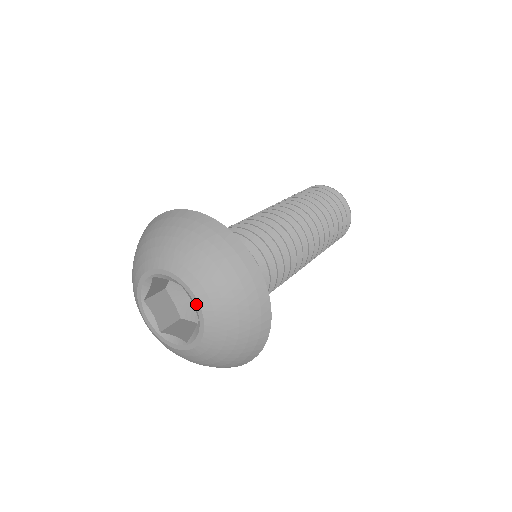
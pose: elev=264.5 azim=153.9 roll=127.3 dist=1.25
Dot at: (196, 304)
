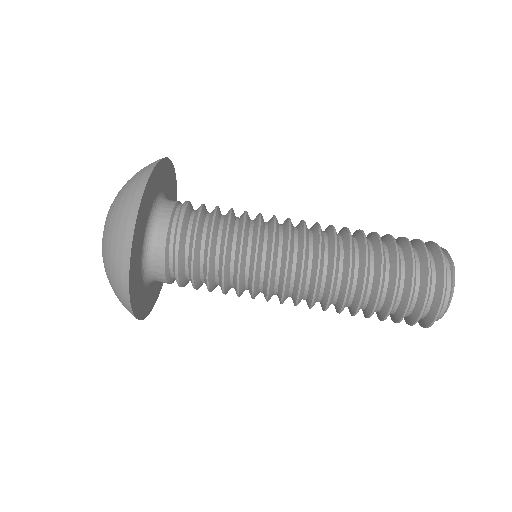
Dot at: occluded
